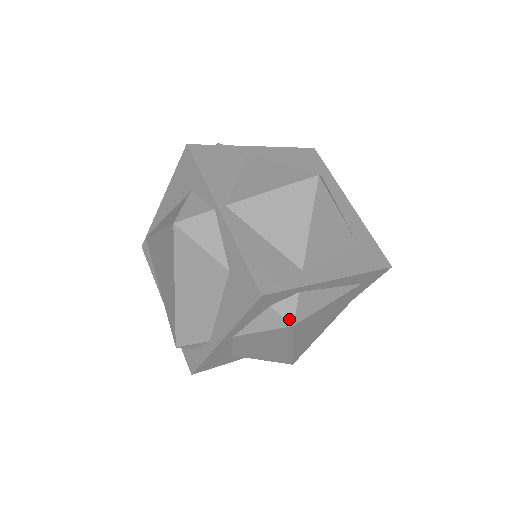
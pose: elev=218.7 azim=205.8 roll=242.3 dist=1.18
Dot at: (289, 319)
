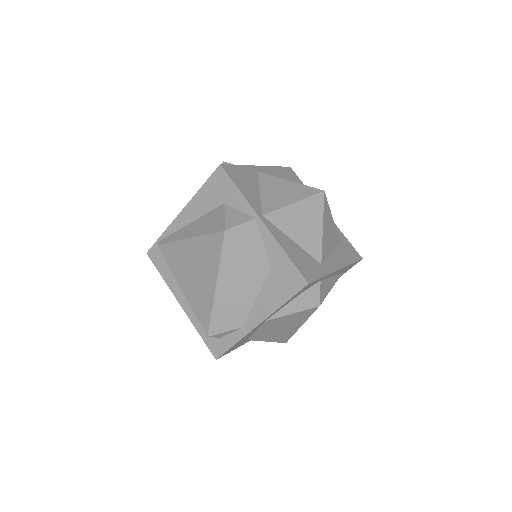
Dot at: (316, 301)
